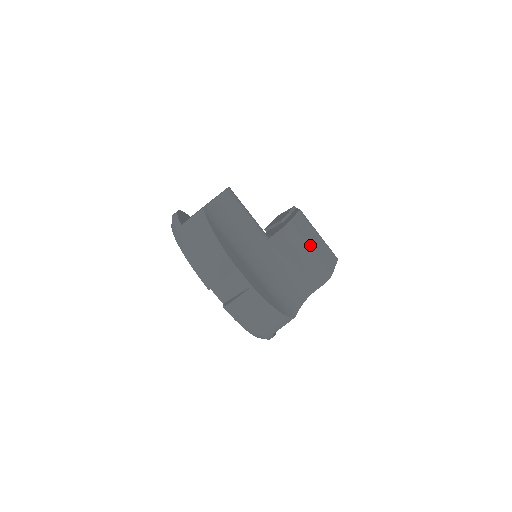
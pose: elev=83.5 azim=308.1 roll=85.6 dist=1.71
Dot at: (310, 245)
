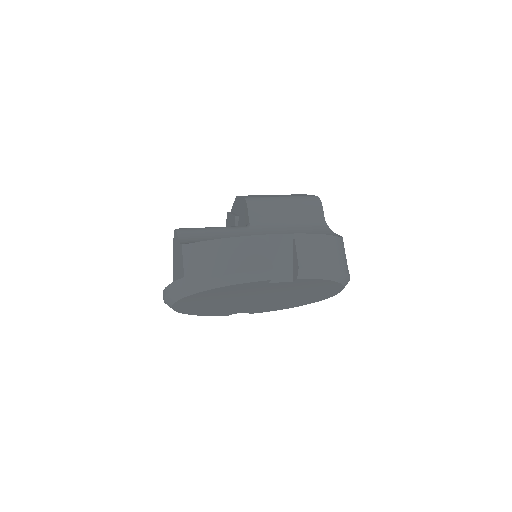
Dot at: (277, 197)
